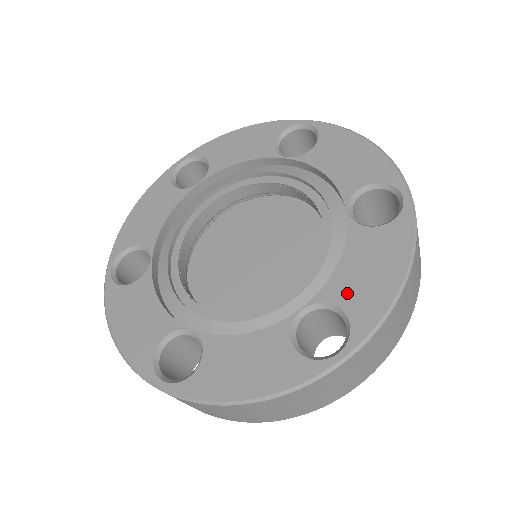
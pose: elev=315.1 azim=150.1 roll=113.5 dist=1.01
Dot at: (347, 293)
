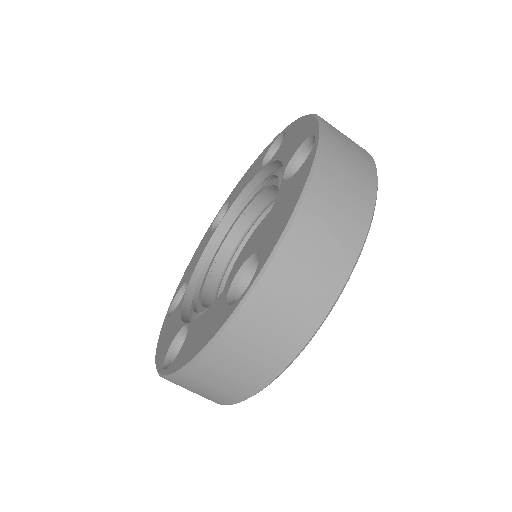
Dot at: (190, 336)
